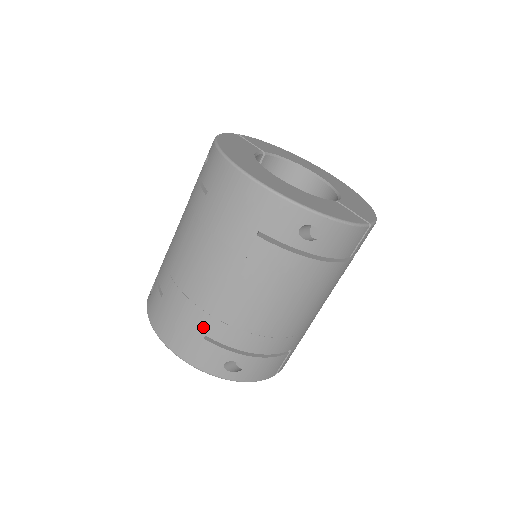
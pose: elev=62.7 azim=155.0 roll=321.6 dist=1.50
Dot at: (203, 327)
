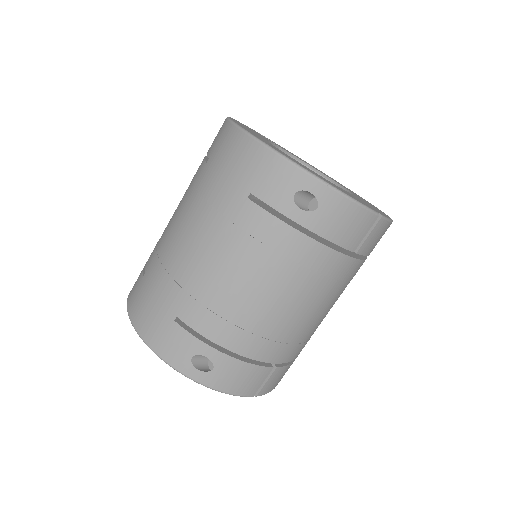
Dot at: (176, 306)
